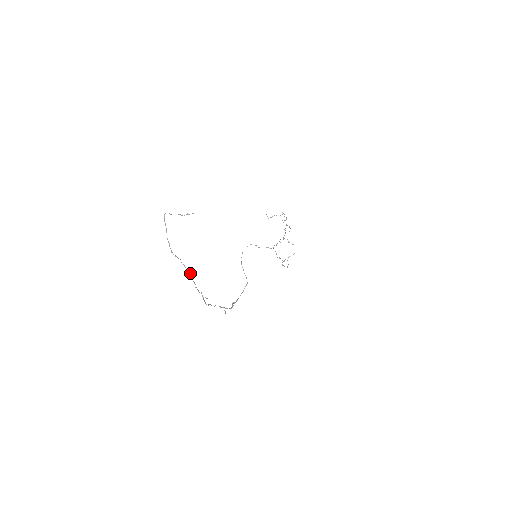
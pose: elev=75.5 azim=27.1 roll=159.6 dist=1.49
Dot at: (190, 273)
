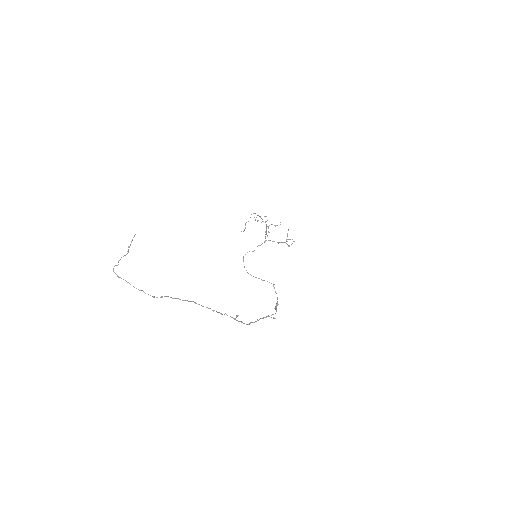
Dot at: occluded
